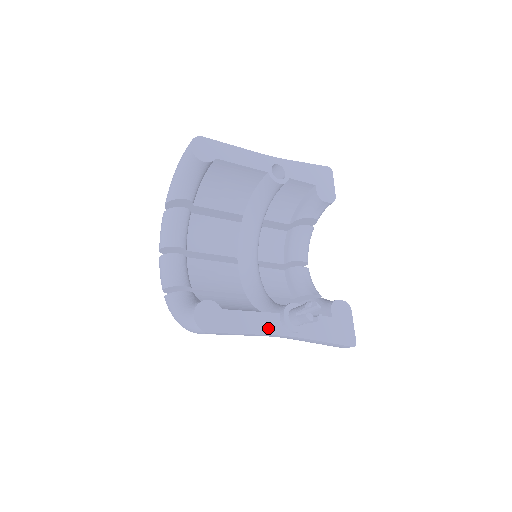
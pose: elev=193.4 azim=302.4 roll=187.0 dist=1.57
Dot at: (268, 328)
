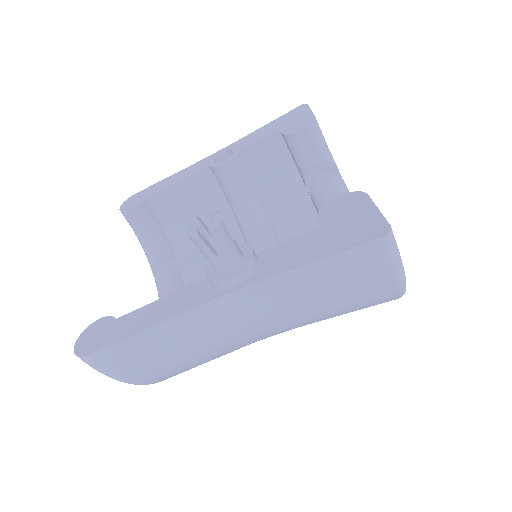
Dot at: (187, 304)
